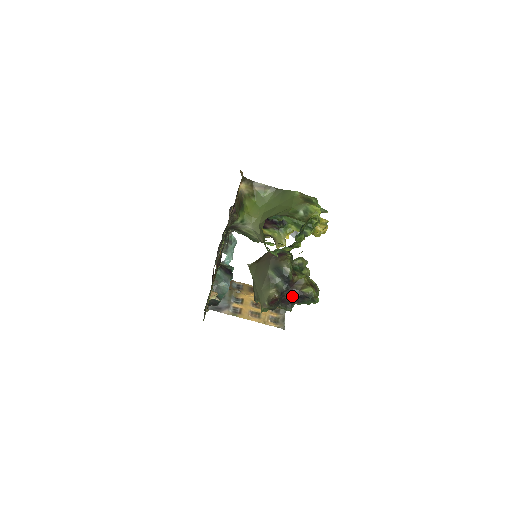
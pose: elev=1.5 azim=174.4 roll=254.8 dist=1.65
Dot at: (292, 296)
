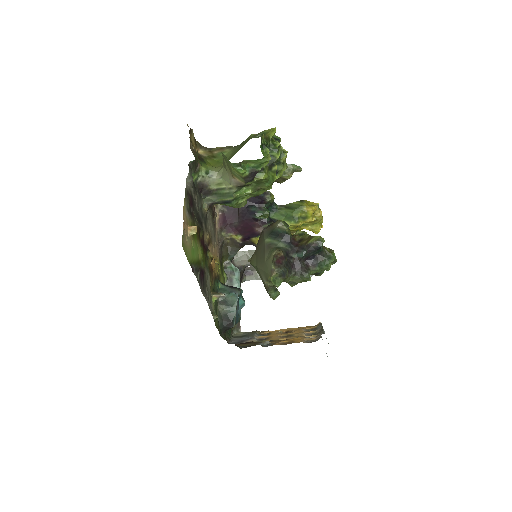
Dot at: (300, 254)
